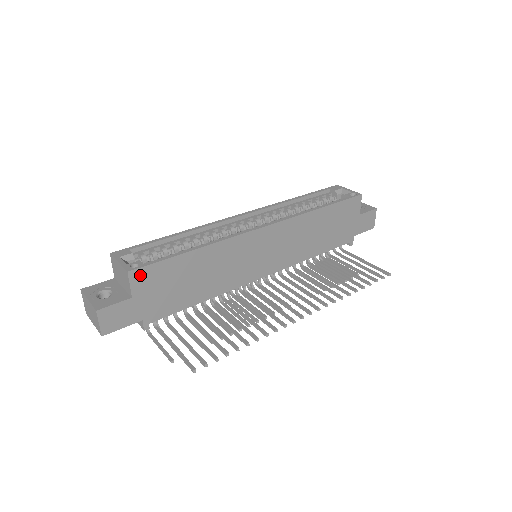
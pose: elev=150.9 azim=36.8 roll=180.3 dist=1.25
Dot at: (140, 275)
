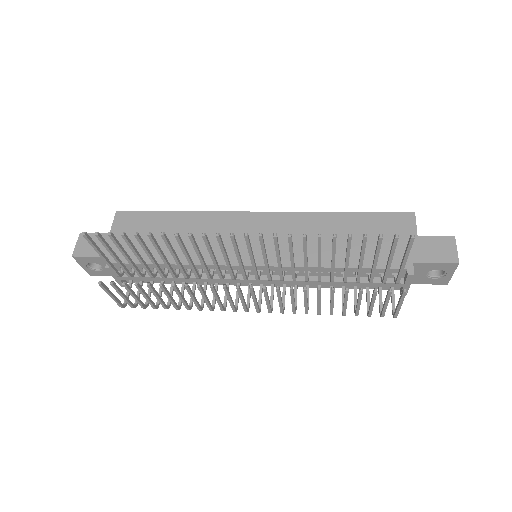
Dot at: (124, 217)
